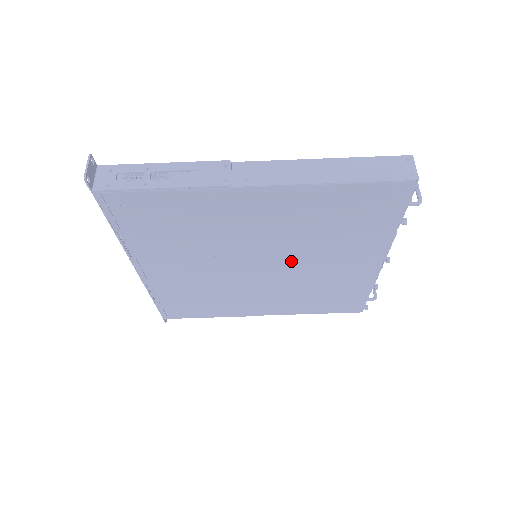
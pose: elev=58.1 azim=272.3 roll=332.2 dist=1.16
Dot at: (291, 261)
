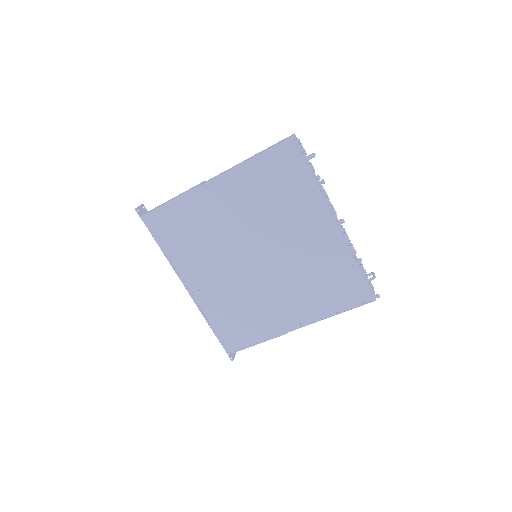
Dot at: (272, 245)
